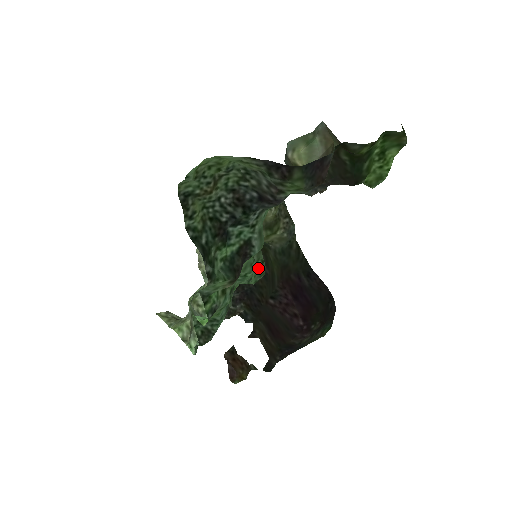
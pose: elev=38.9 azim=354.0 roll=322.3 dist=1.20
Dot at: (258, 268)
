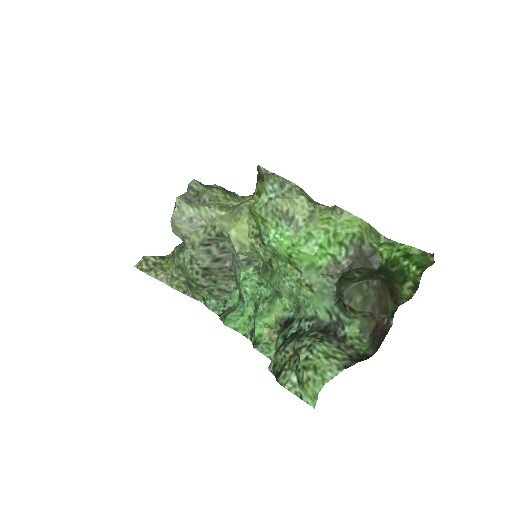
Dot at: (264, 272)
